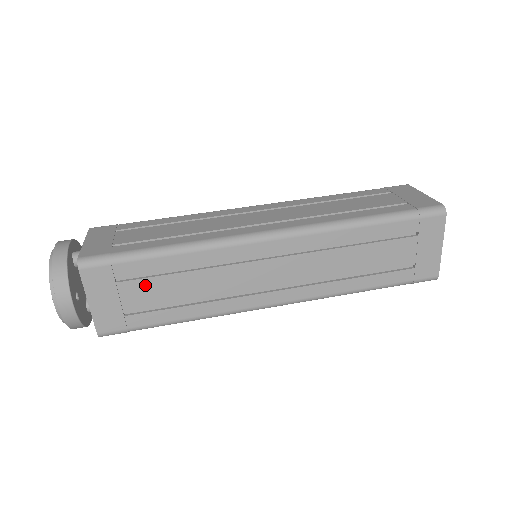
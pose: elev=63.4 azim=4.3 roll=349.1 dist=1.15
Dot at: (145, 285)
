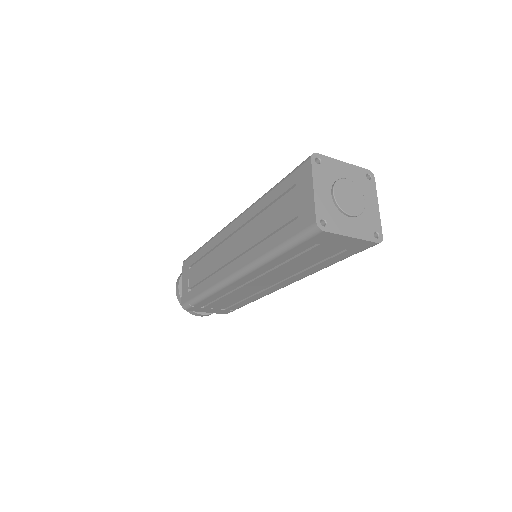
Dot at: (215, 304)
